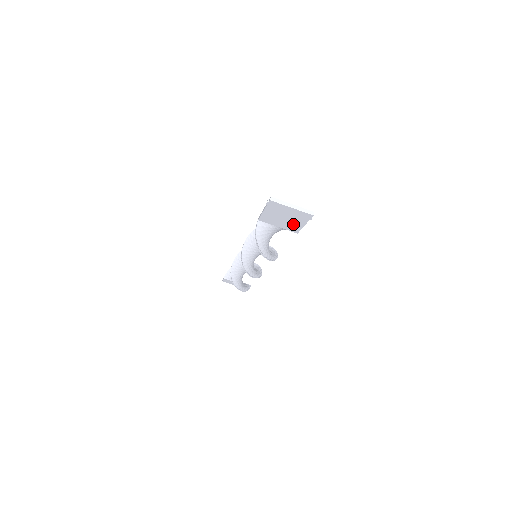
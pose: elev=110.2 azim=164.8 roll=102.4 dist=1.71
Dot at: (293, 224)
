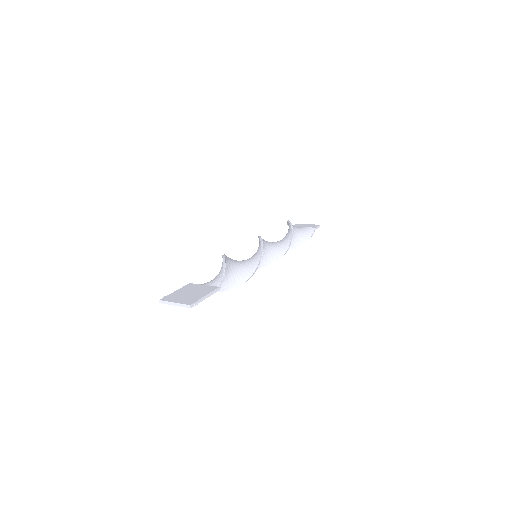
Dot at: occluded
